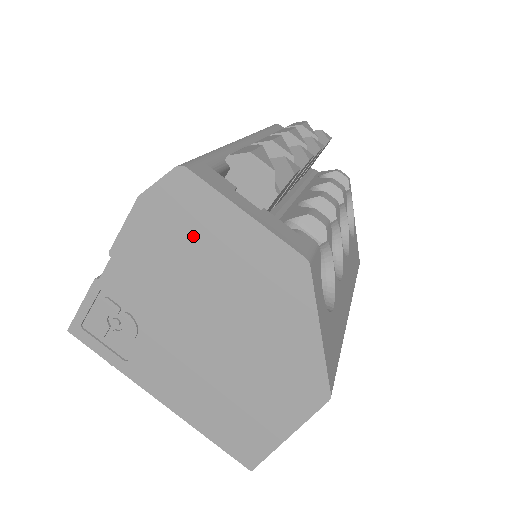
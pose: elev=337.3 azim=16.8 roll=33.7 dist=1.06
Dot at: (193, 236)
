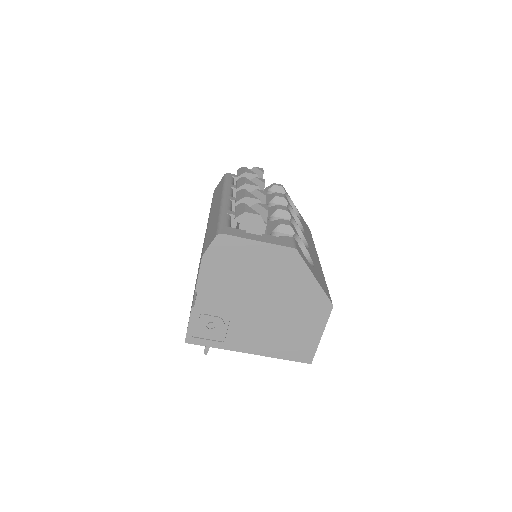
Dot at: (237, 263)
